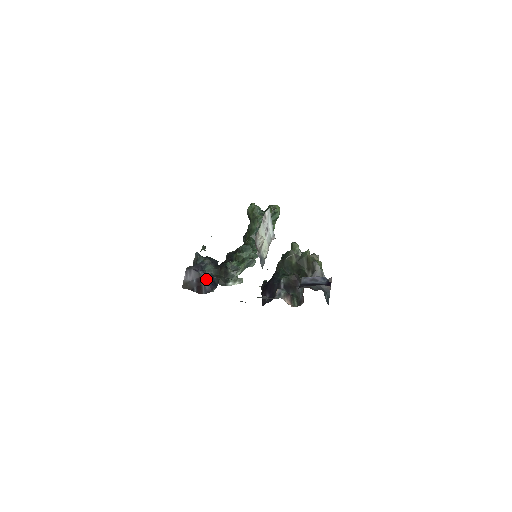
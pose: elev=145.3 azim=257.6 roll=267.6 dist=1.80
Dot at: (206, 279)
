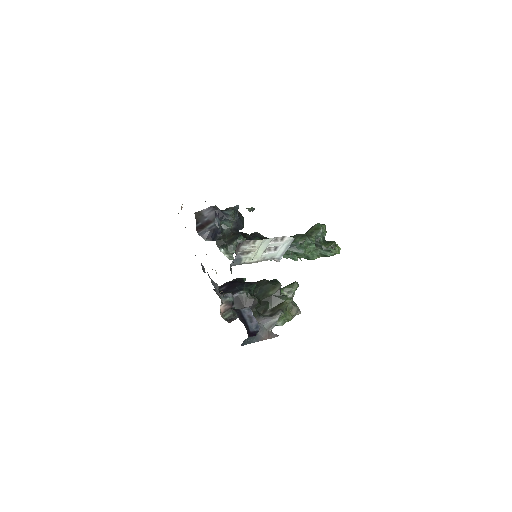
Dot at: (213, 227)
